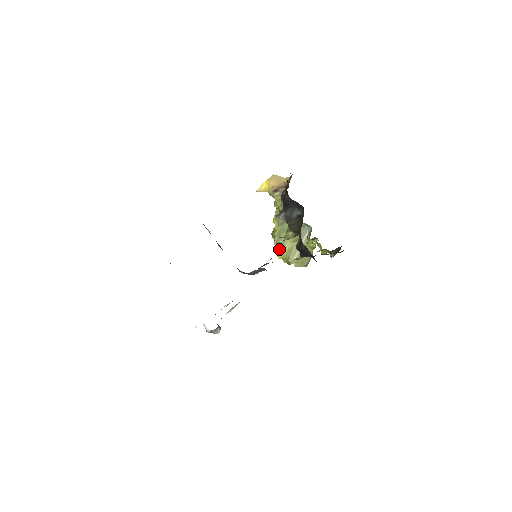
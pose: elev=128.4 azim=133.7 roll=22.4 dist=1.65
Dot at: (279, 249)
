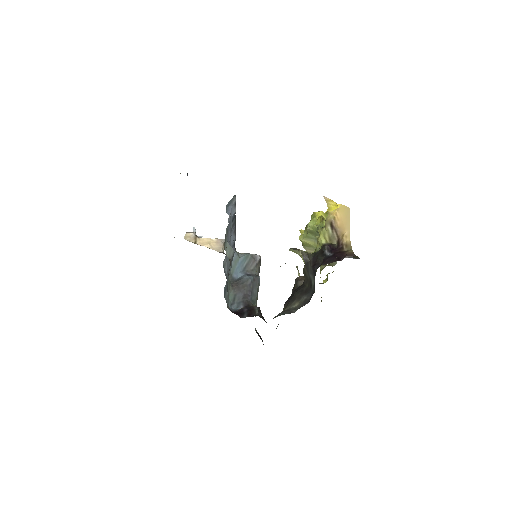
Dot at: (304, 233)
